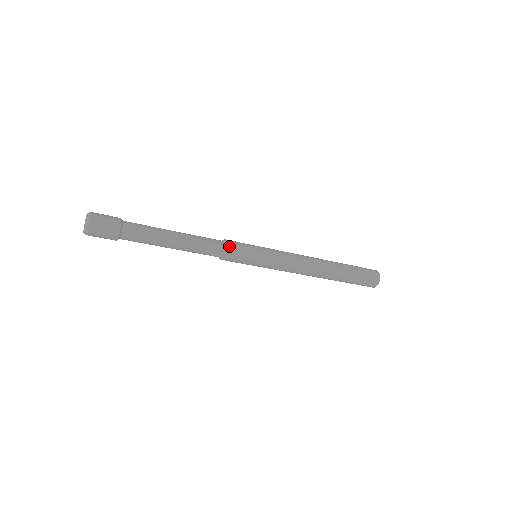
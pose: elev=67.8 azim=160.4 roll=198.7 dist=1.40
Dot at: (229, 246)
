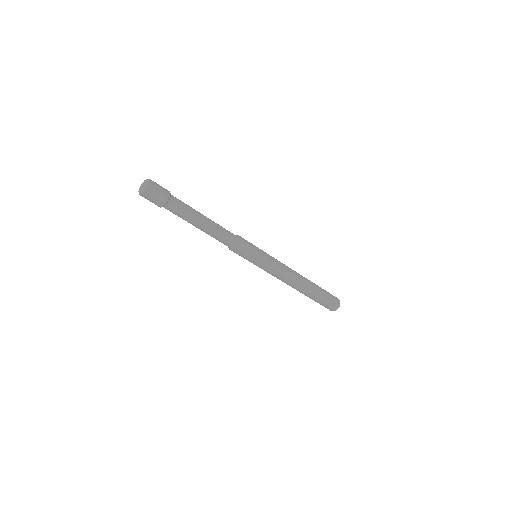
Dot at: (237, 247)
